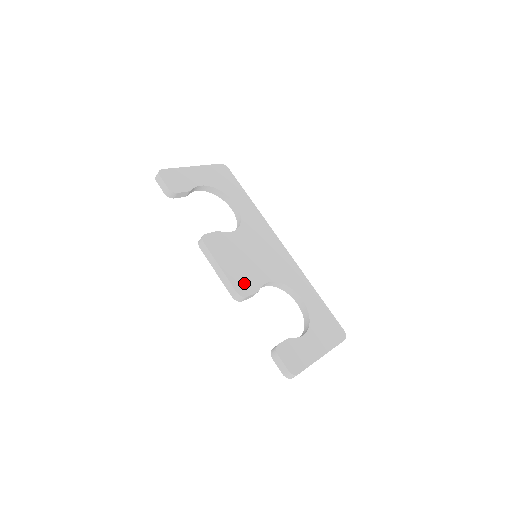
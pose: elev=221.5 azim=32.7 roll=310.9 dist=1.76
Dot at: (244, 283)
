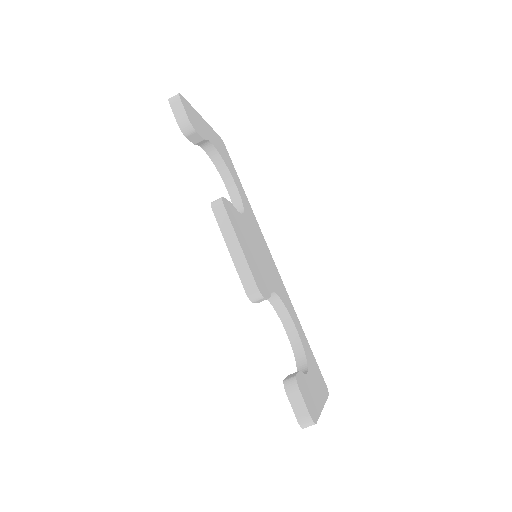
Dot at: (259, 279)
